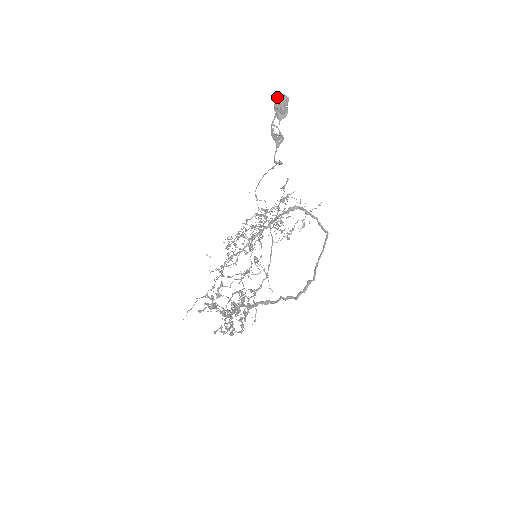
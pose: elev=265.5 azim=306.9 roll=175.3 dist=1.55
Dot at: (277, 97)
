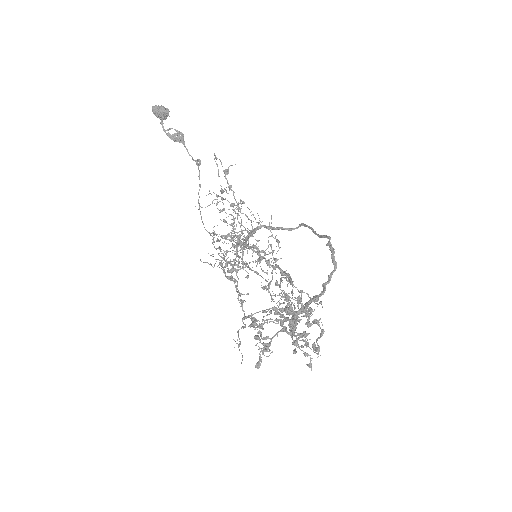
Dot at: (152, 109)
